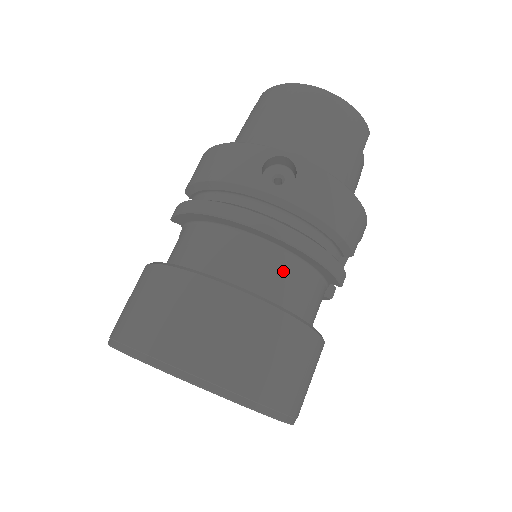
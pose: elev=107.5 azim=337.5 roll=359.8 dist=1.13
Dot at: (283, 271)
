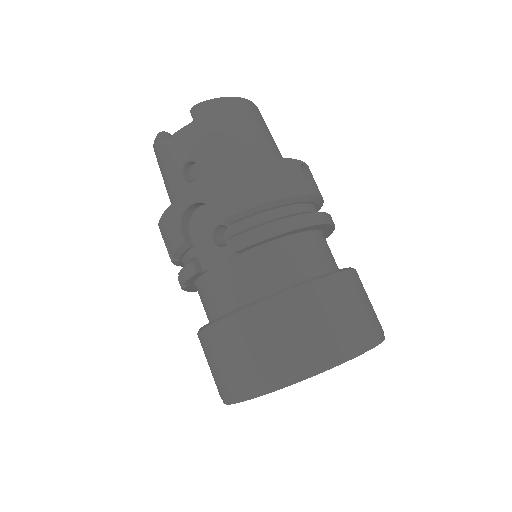
Dot at: occluded
